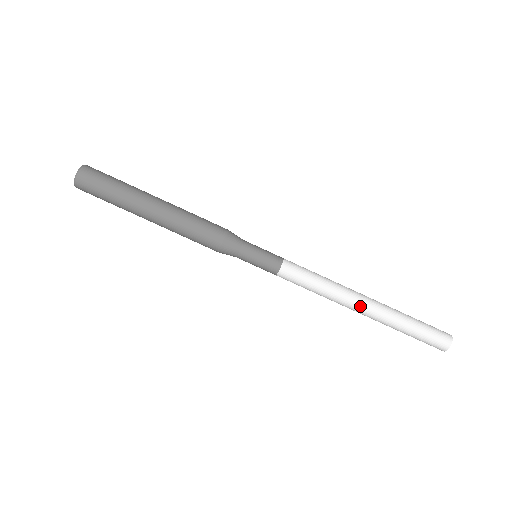
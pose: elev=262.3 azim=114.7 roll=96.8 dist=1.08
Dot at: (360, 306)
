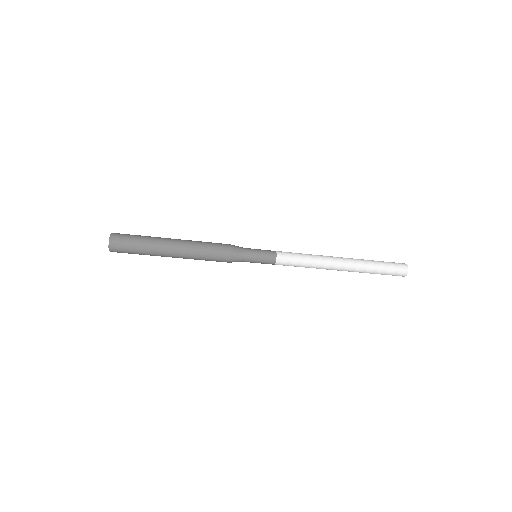
Dot at: occluded
